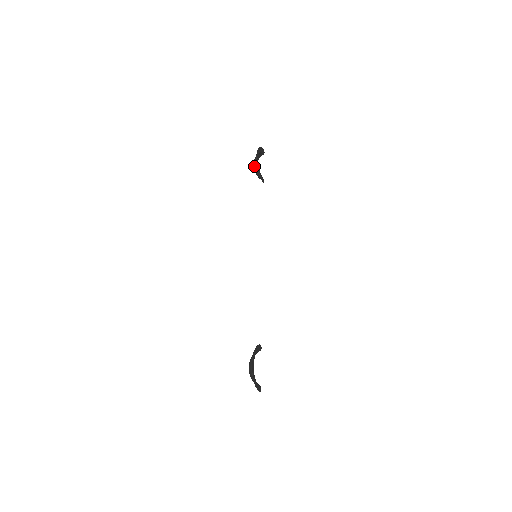
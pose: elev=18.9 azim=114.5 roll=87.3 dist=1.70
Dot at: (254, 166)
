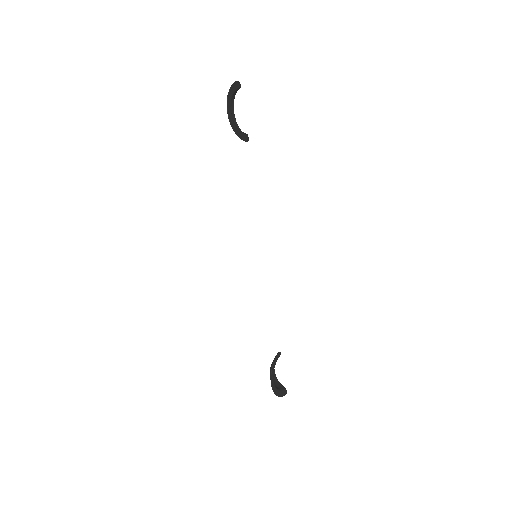
Dot at: occluded
